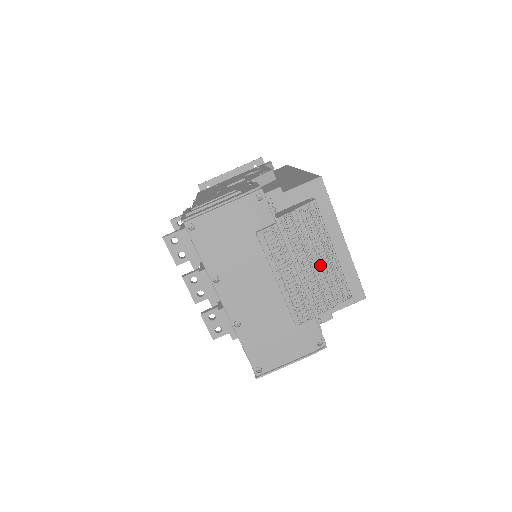
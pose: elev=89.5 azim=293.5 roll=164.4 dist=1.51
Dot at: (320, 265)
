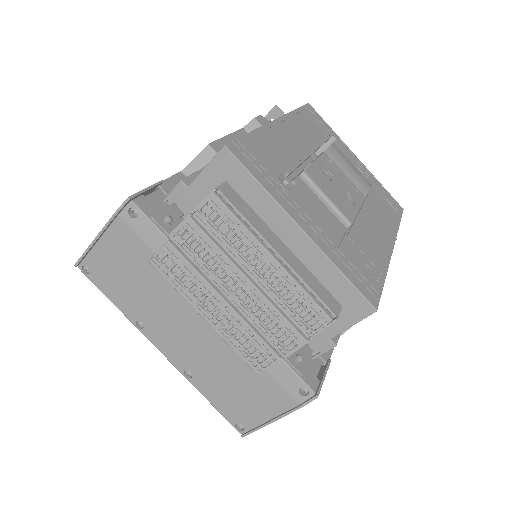
Dot at: (263, 282)
